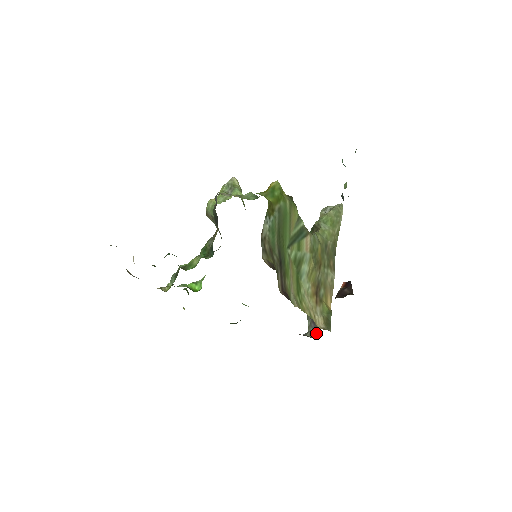
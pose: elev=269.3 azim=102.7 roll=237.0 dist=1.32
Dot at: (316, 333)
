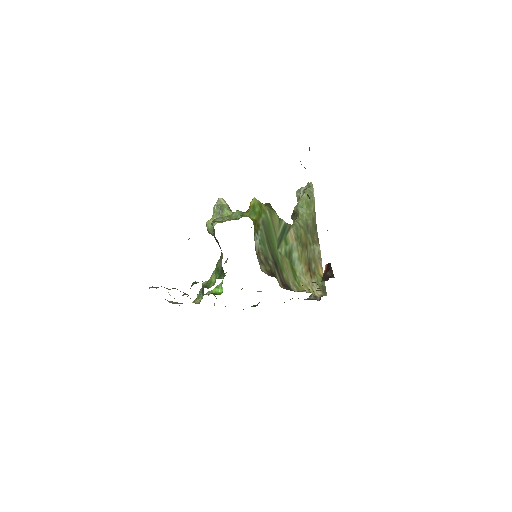
Dot at: occluded
